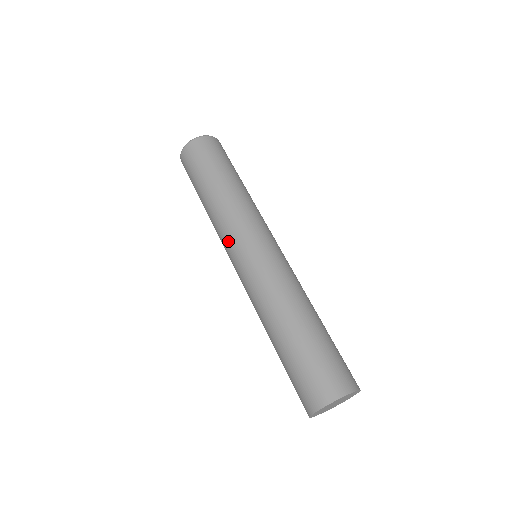
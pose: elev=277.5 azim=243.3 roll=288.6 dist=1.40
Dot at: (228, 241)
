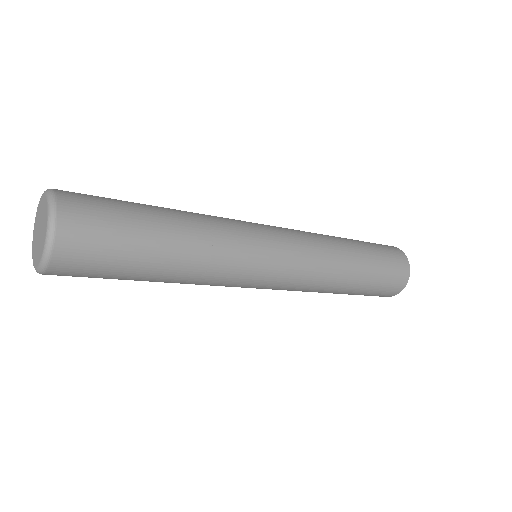
Dot at: occluded
